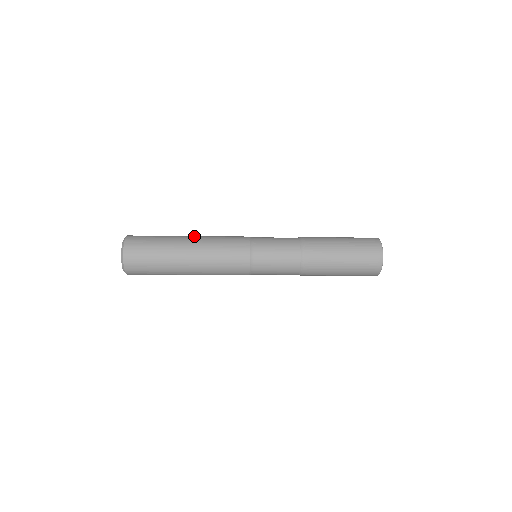
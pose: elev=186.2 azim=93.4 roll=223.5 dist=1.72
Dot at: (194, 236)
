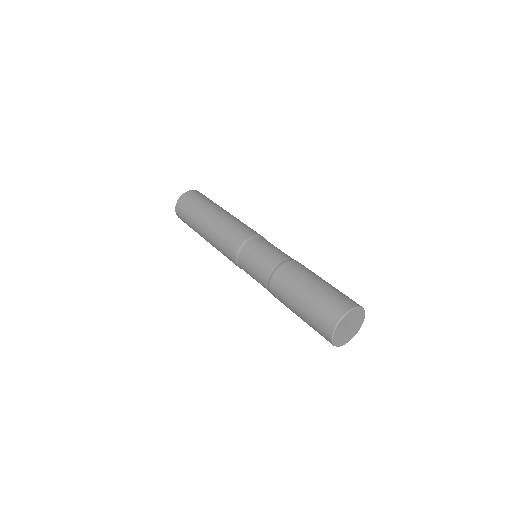
Dot at: (221, 213)
